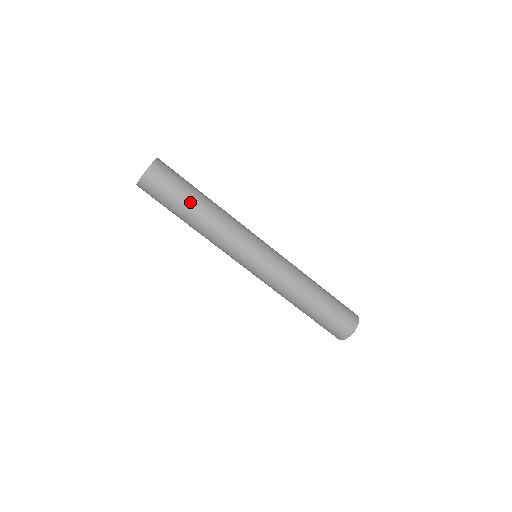
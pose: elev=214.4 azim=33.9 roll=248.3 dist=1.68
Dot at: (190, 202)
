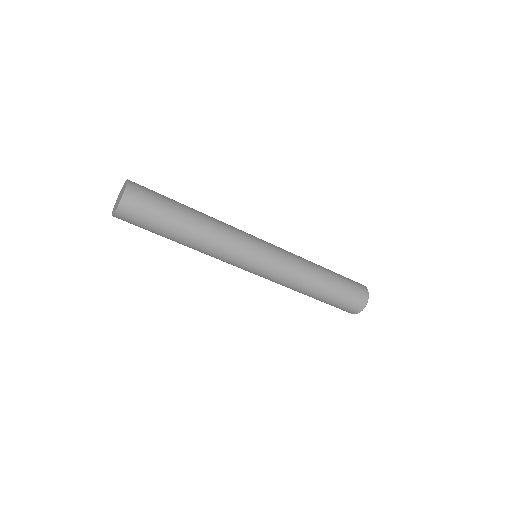
Dot at: (179, 216)
